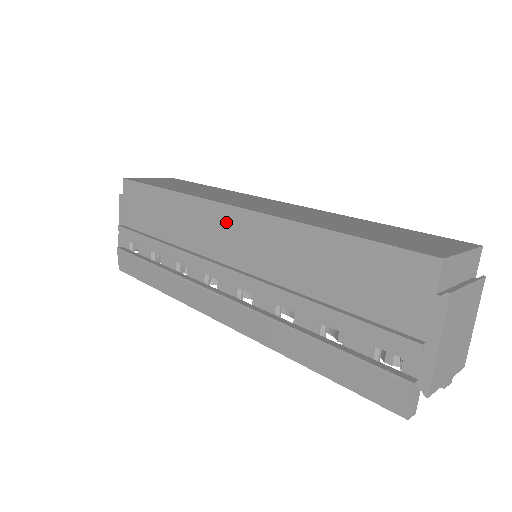
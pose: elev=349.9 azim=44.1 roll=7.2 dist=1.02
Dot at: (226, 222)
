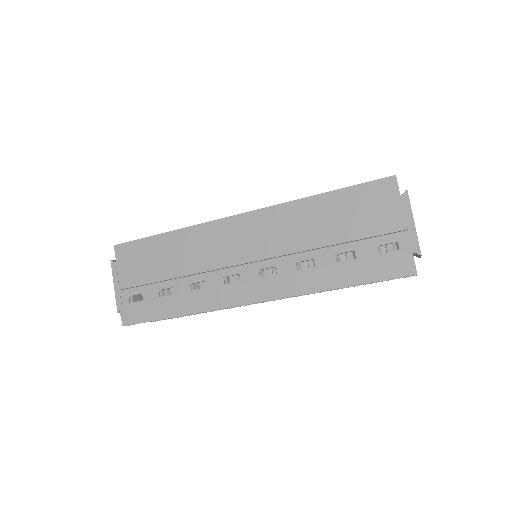
Dot at: (236, 228)
